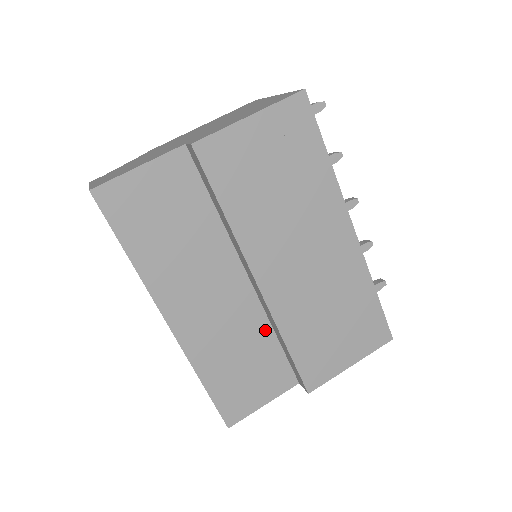
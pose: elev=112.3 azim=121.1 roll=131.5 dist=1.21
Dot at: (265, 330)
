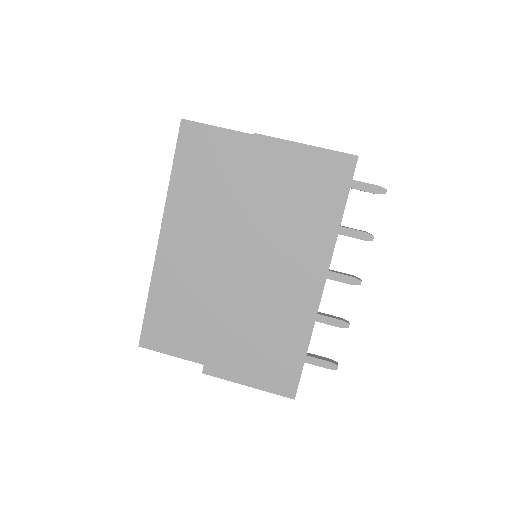
Dot at: (214, 303)
